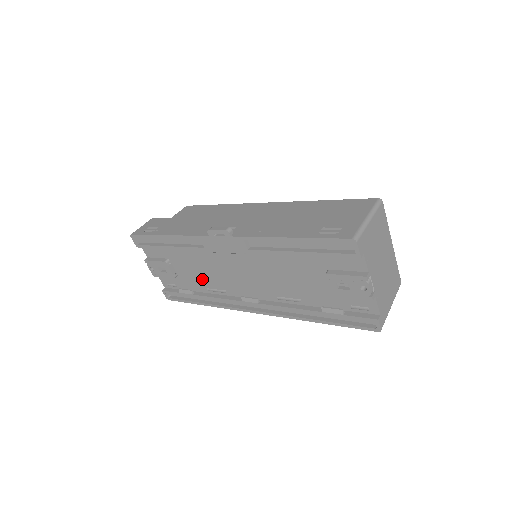
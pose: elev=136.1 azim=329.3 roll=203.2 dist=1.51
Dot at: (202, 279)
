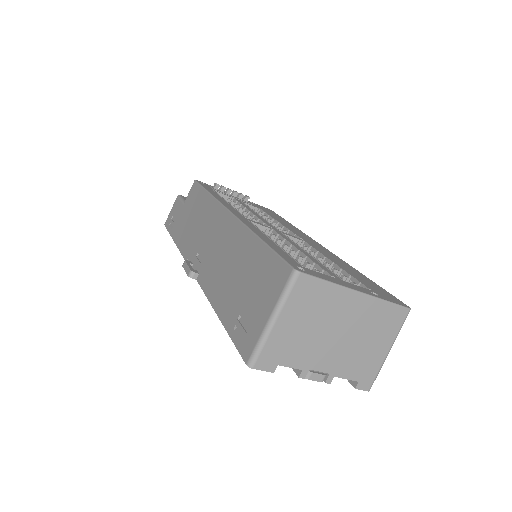
Dot at: occluded
